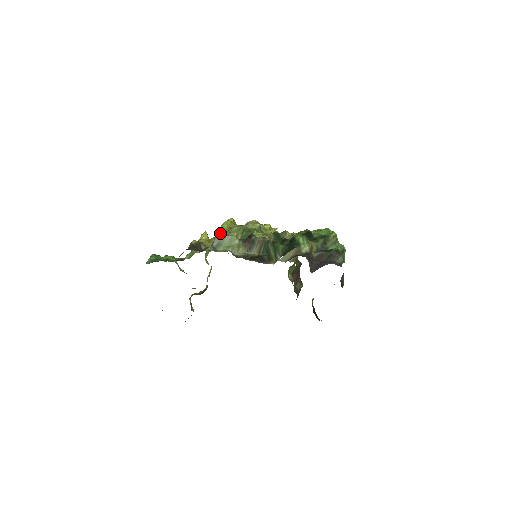
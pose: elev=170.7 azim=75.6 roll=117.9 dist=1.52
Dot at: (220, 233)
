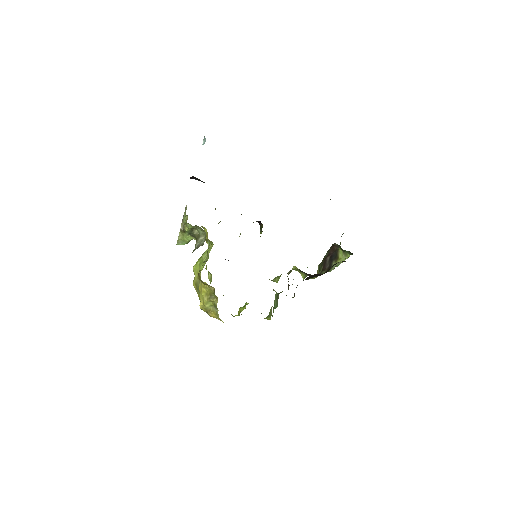
Dot at: occluded
